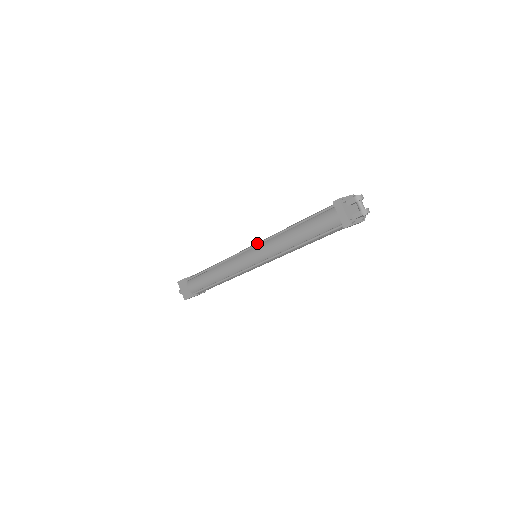
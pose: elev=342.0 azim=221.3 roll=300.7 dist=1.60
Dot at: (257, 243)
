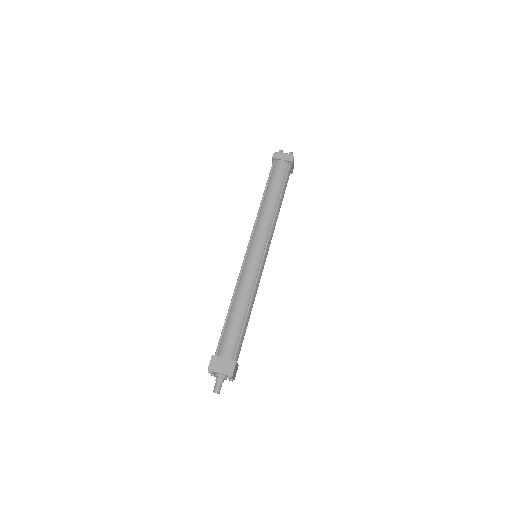
Dot at: (251, 235)
